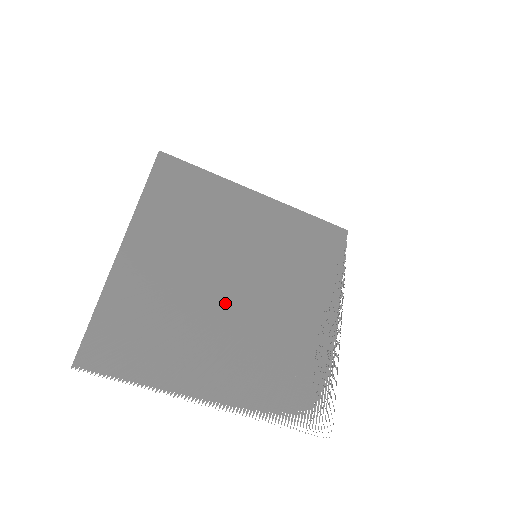
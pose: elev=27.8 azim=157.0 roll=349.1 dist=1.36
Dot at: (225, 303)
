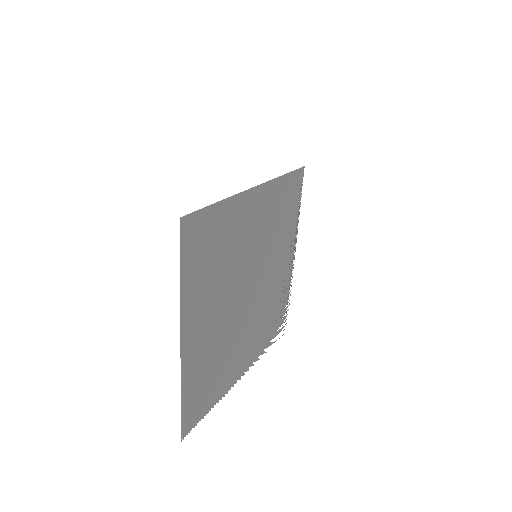
Dot at: (243, 314)
